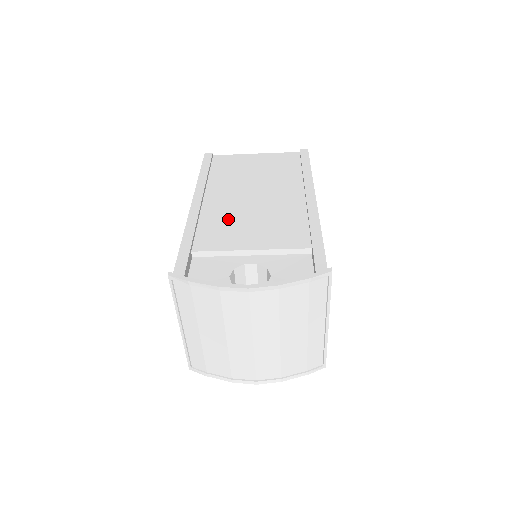
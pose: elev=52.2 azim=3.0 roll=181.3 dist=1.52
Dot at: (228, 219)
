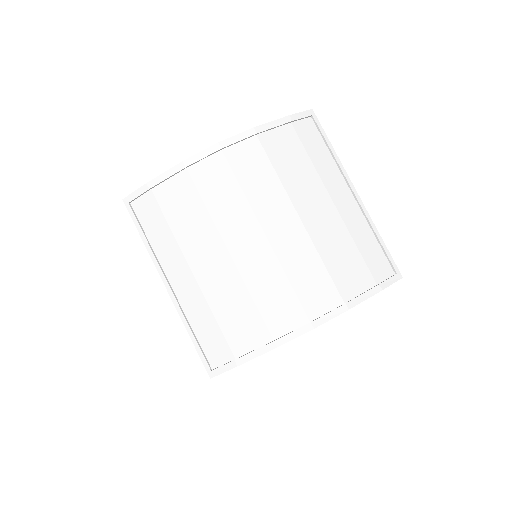
Dot at: occluded
